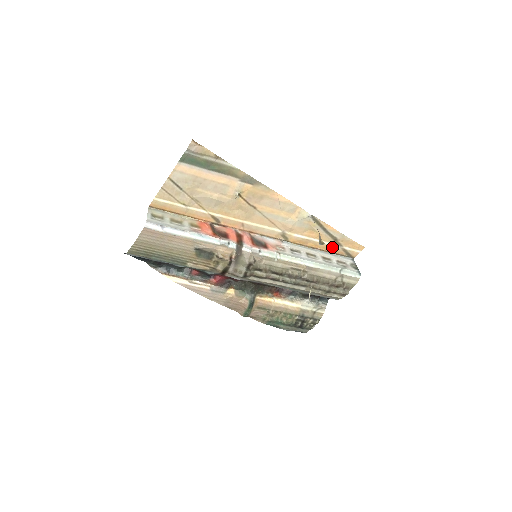
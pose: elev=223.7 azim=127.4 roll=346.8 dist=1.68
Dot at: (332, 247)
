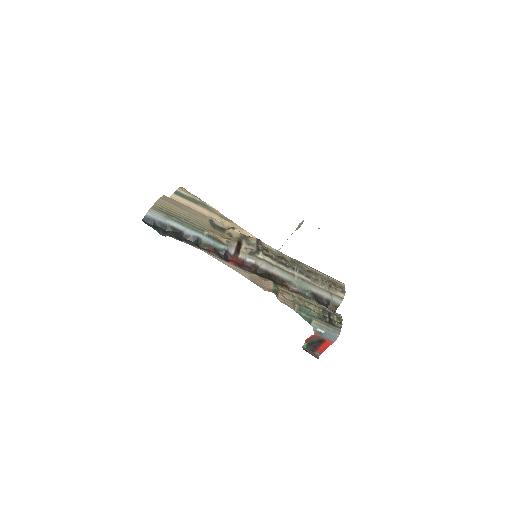
Dot at: occluded
